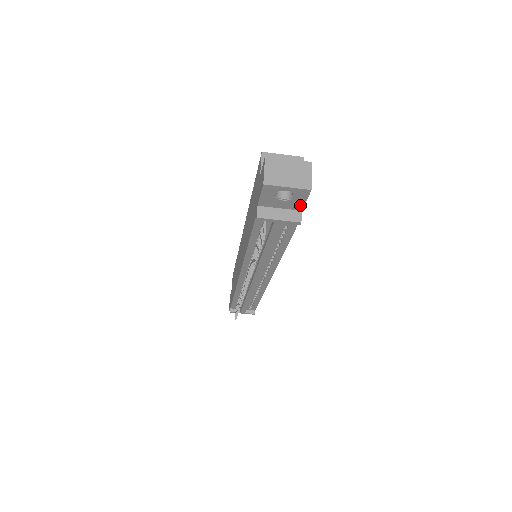
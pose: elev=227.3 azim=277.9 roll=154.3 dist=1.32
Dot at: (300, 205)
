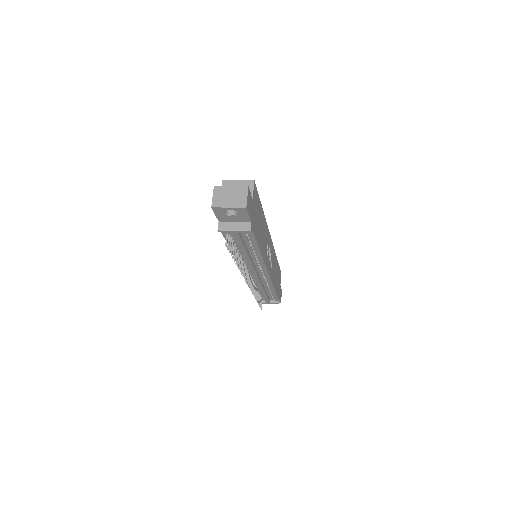
Dot at: (247, 218)
